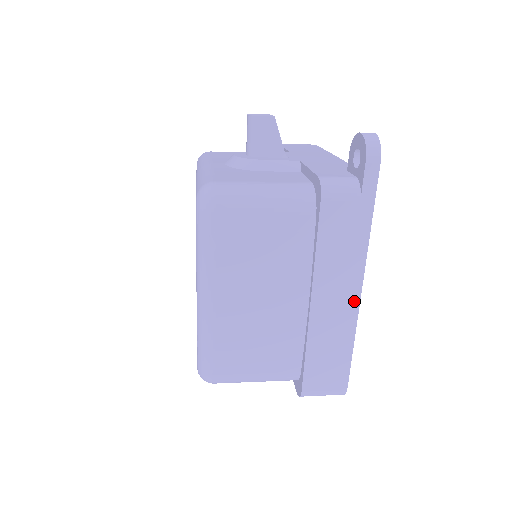
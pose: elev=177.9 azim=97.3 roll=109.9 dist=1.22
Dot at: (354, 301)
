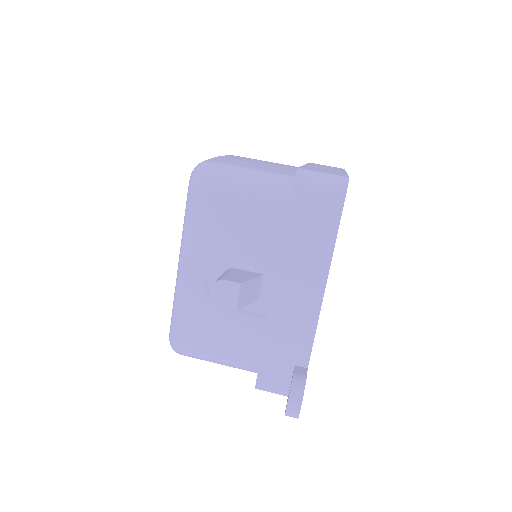
Dot at: occluded
